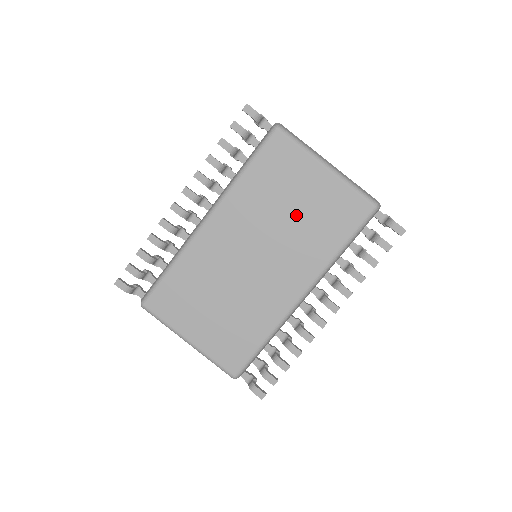
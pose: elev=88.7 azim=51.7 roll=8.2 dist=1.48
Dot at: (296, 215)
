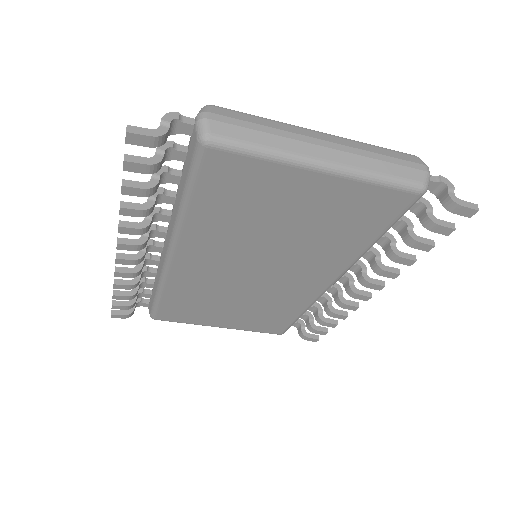
Dot at: (293, 229)
